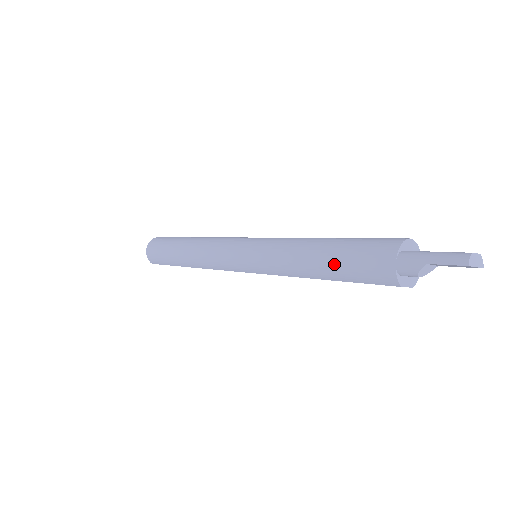
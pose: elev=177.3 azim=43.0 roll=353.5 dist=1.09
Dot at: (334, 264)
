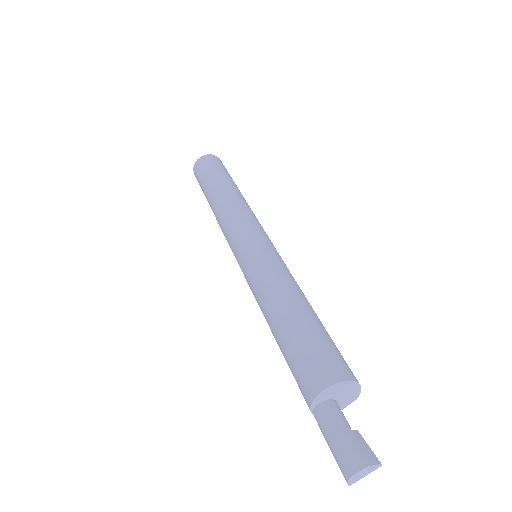
Dot at: occluded
